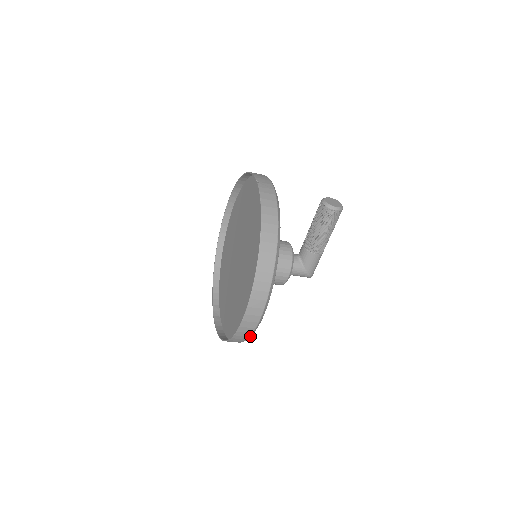
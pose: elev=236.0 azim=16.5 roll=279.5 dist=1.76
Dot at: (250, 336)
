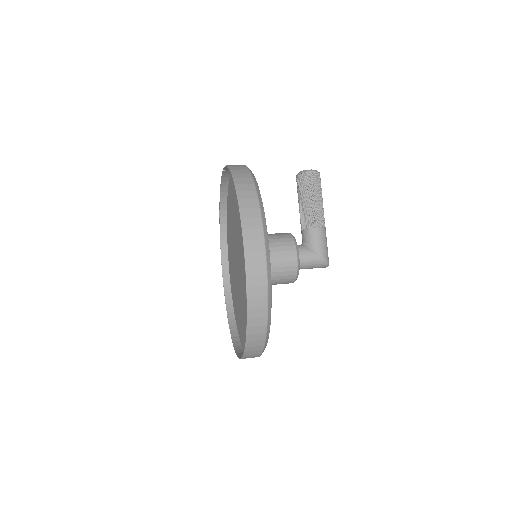
Dot at: (268, 296)
